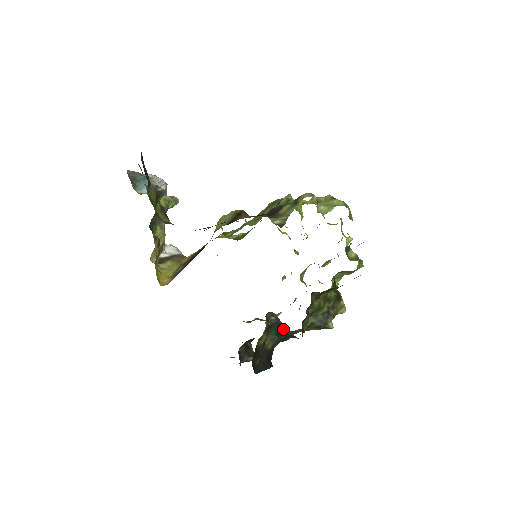
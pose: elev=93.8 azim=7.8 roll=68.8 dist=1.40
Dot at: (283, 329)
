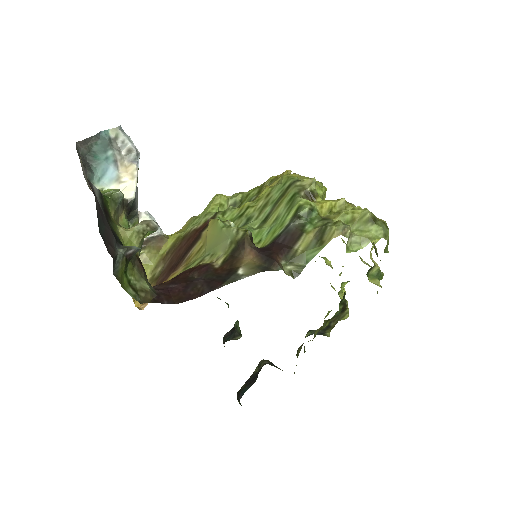
Dot at: (276, 367)
